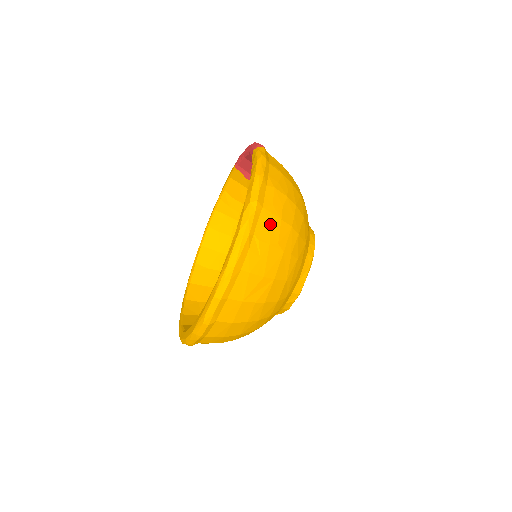
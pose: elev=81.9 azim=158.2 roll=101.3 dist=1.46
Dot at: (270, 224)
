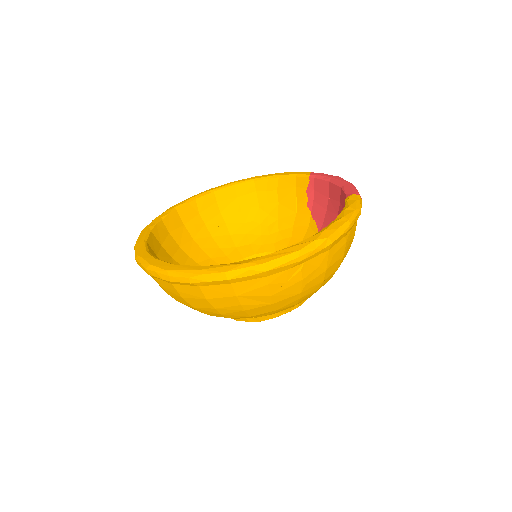
Dot at: (319, 266)
